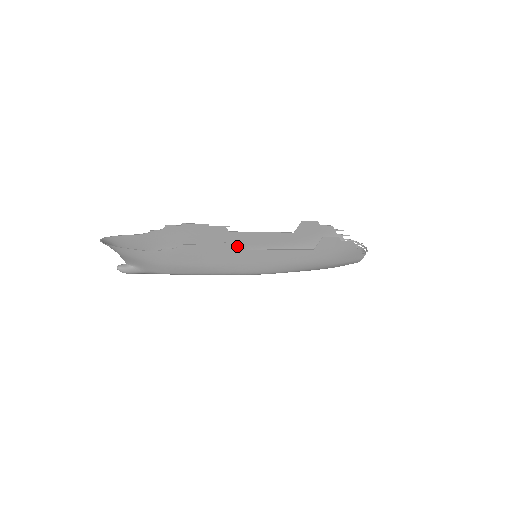
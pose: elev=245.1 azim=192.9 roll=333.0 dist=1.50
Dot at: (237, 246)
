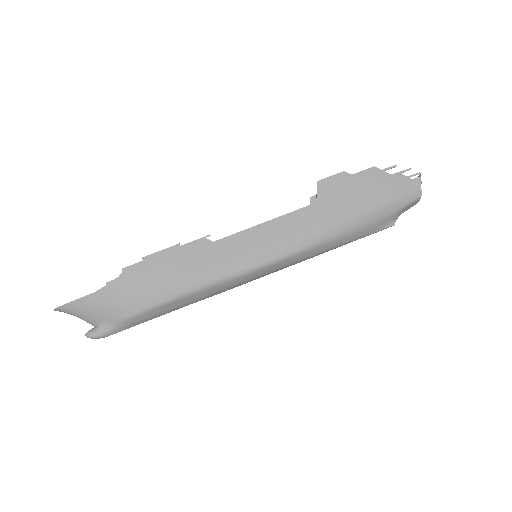
Dot at: (198, 242)
